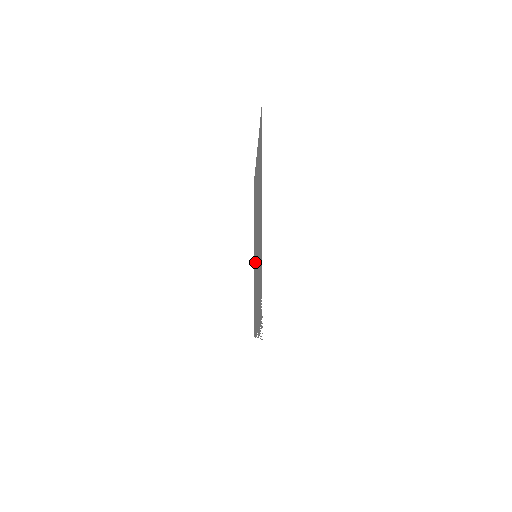
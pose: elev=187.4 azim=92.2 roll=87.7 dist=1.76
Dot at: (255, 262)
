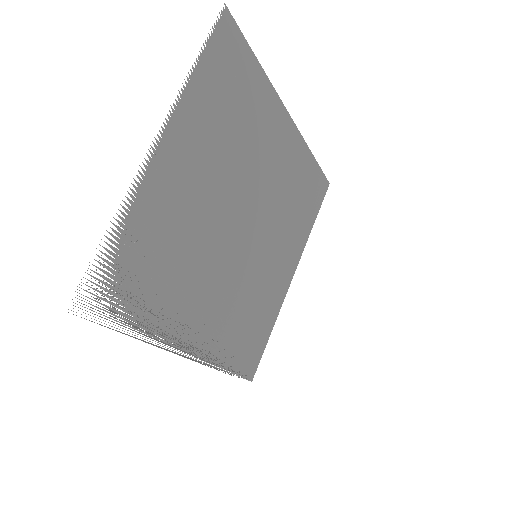
Dot at: (261, 268)
